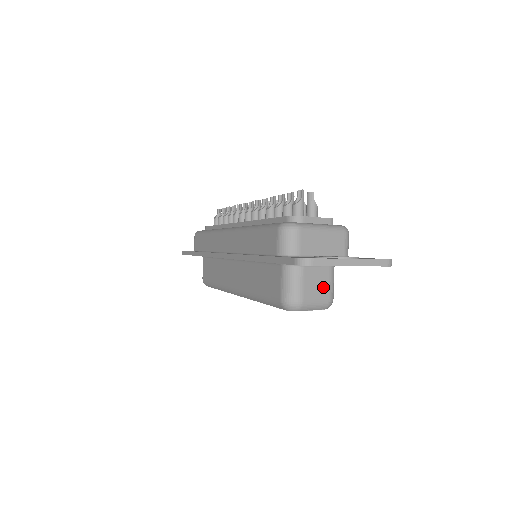
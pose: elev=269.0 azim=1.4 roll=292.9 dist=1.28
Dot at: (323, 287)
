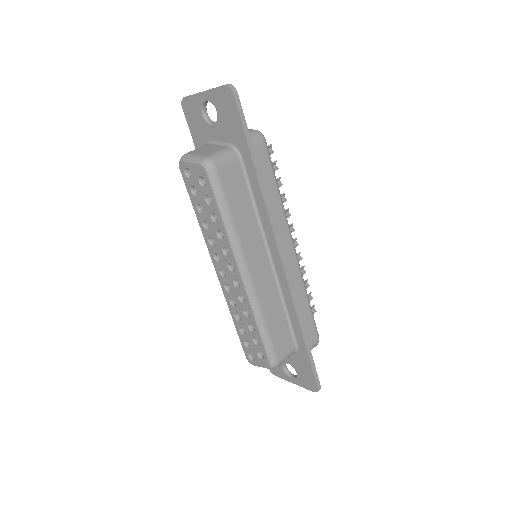
Dot at: (210, 152)
